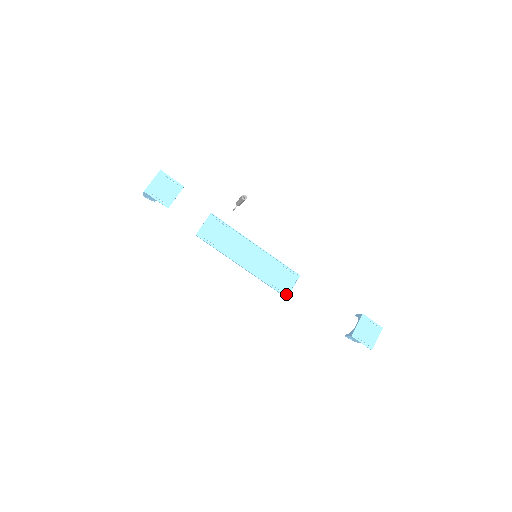
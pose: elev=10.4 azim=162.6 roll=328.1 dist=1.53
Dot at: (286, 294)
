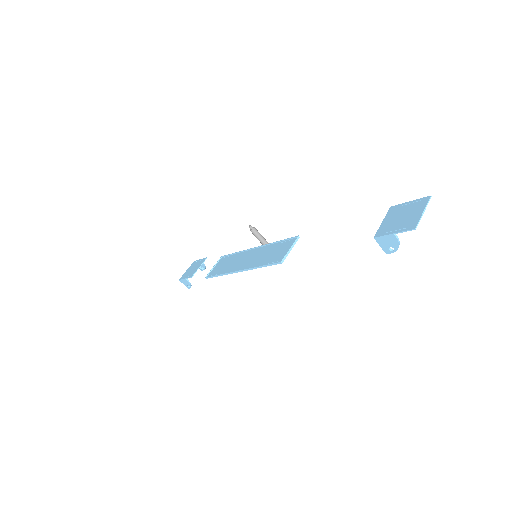
Dot at: (281, 260)
